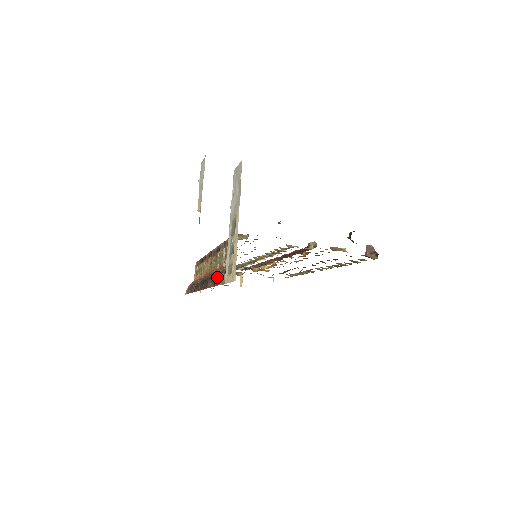
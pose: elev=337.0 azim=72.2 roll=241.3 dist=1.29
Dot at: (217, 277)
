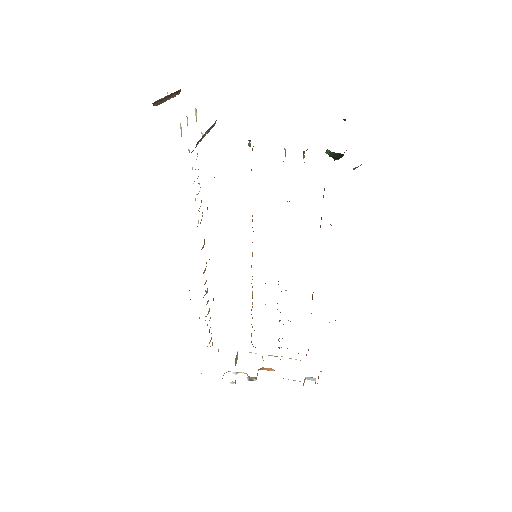
Dot at: occluded
